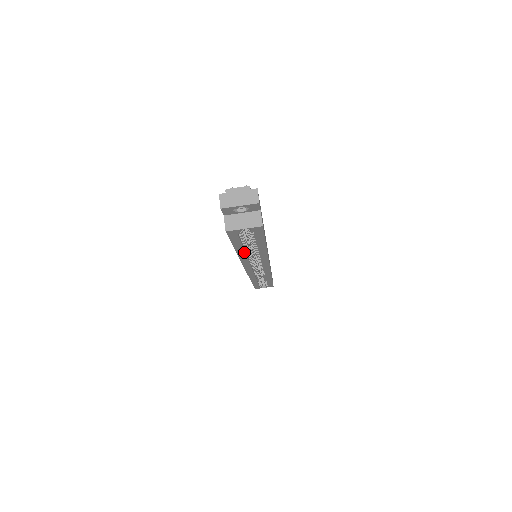
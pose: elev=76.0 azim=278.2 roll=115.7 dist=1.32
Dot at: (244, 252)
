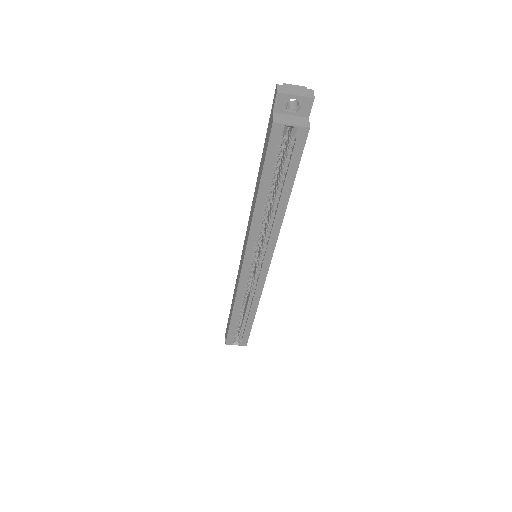
Dot at: (264, 202)
